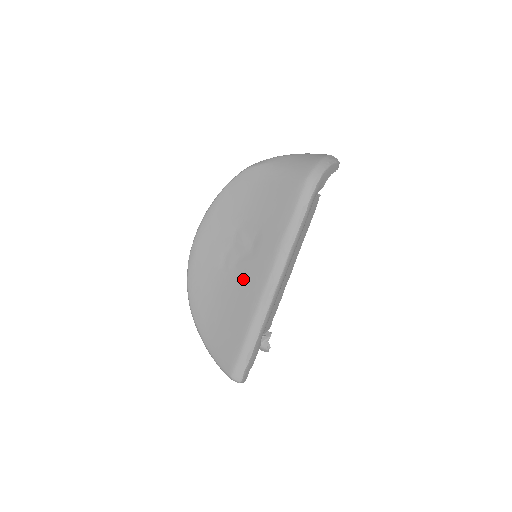
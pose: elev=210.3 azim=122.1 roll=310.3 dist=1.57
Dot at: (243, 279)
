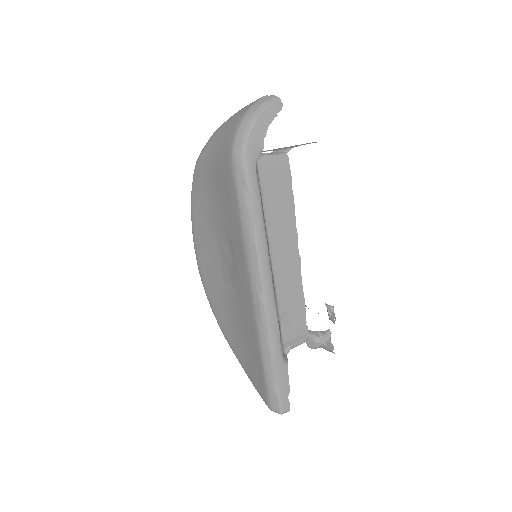
Dot at: (239, 295)
